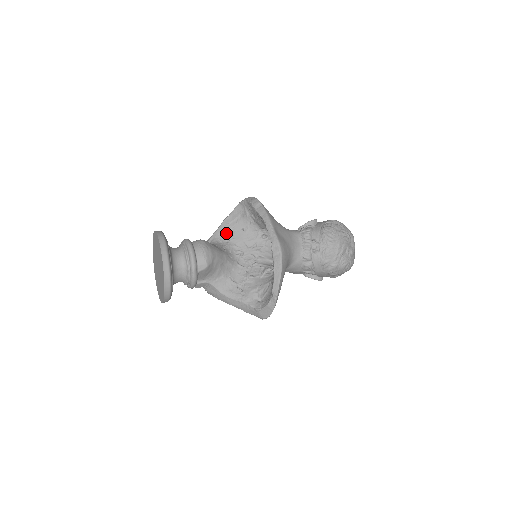
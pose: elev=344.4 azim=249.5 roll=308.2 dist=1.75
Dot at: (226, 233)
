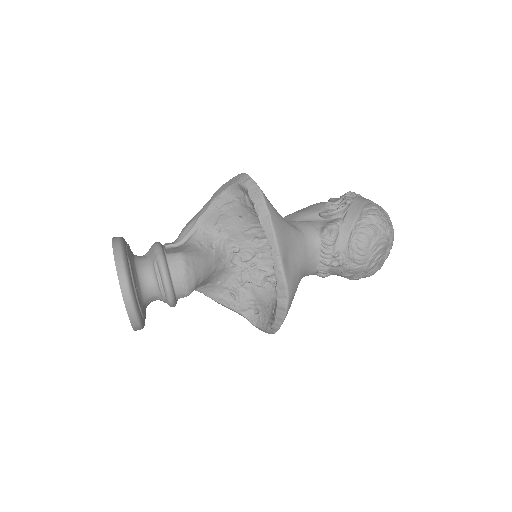
Dot at: (216, 219)
